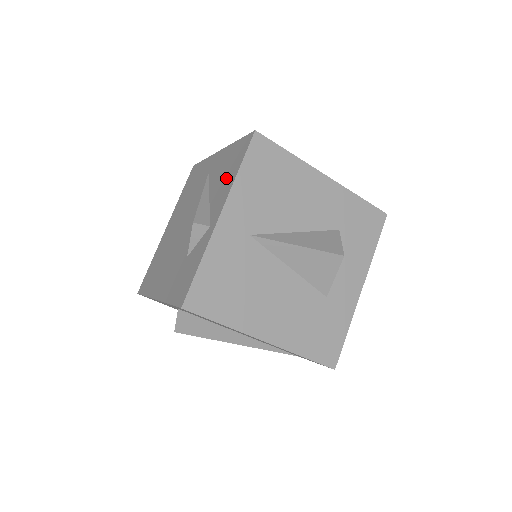
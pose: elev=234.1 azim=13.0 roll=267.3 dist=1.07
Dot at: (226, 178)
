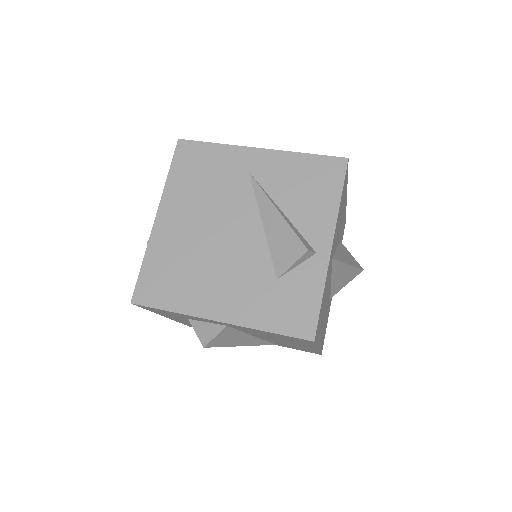
Dot at: (315, 199)
